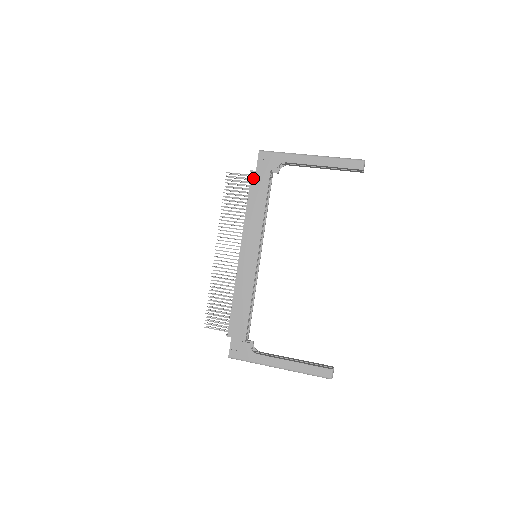
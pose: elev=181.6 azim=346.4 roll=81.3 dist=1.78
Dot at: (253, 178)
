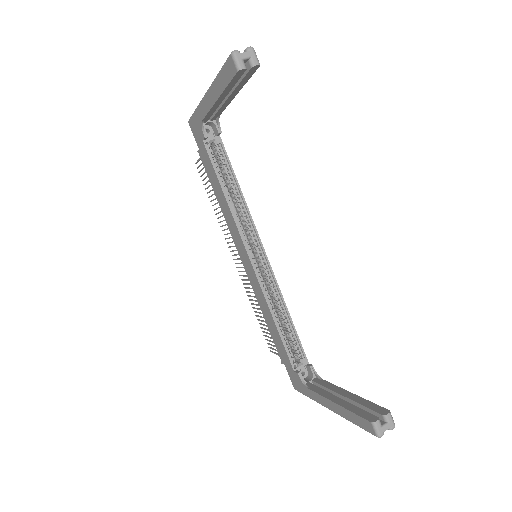
Dot at: (202, 160)
